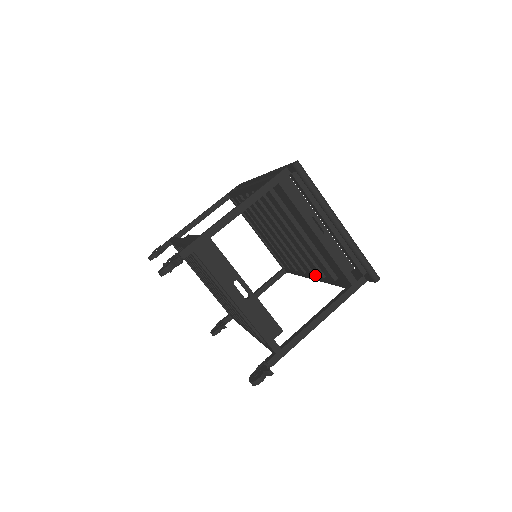
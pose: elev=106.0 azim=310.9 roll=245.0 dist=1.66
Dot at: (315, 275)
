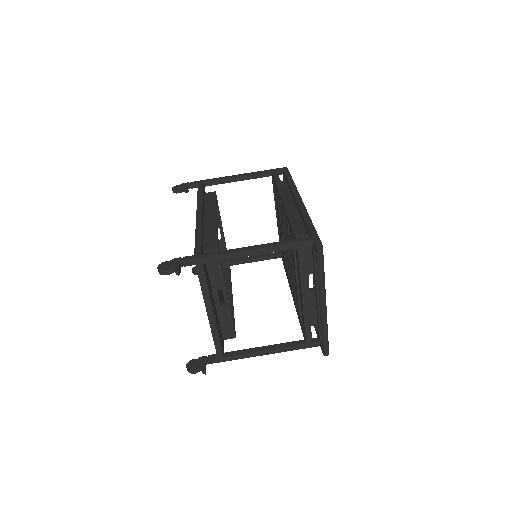
Dot at: occluded
